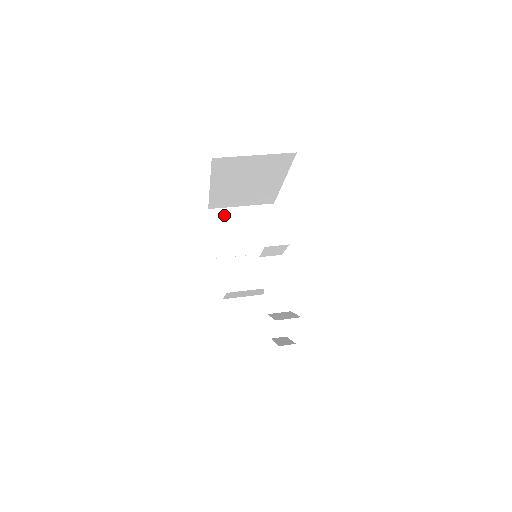
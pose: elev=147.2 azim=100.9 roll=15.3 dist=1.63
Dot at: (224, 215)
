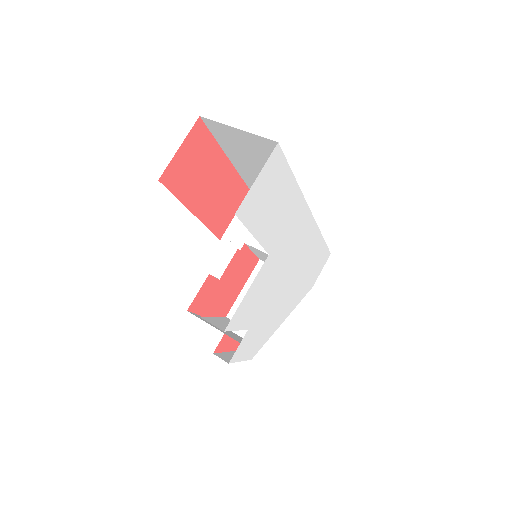
Dot at: occluded
